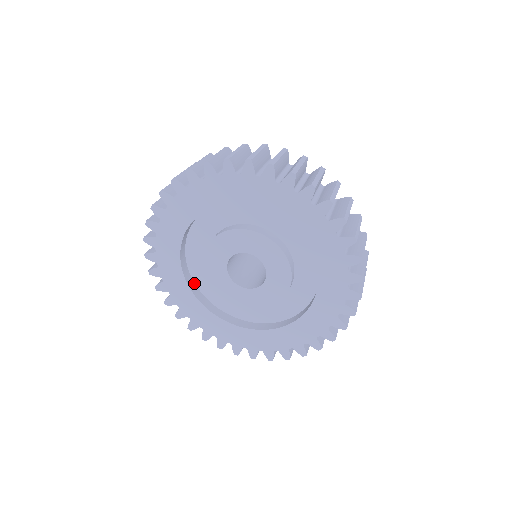
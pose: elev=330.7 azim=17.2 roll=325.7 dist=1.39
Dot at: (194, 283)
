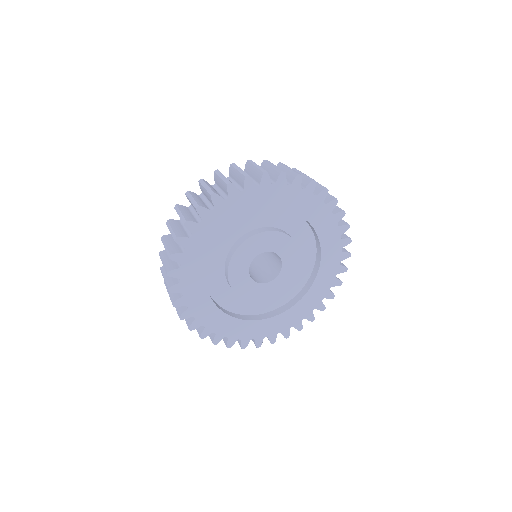
Dot at: (219, 306)
